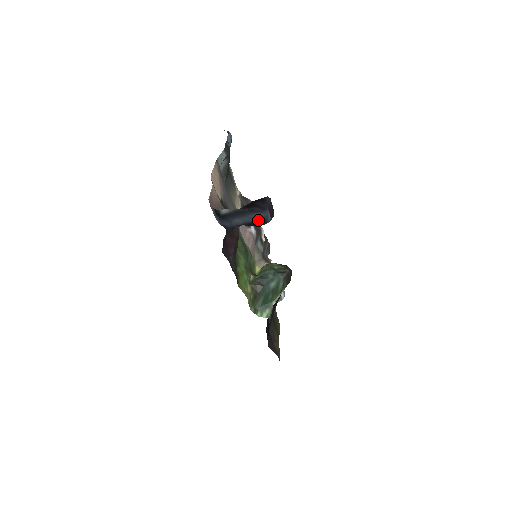
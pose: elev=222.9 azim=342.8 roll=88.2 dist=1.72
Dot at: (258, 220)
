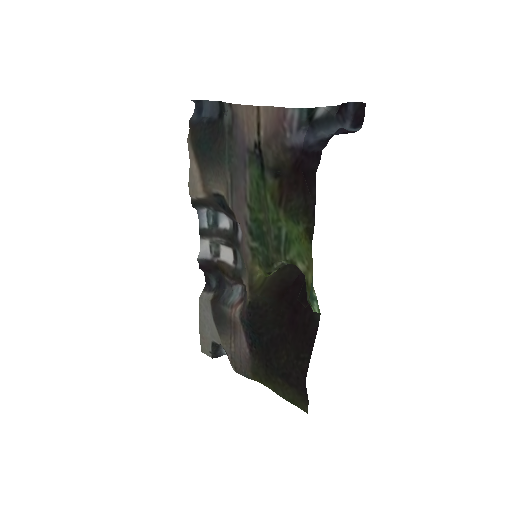
Dot at: occluded
